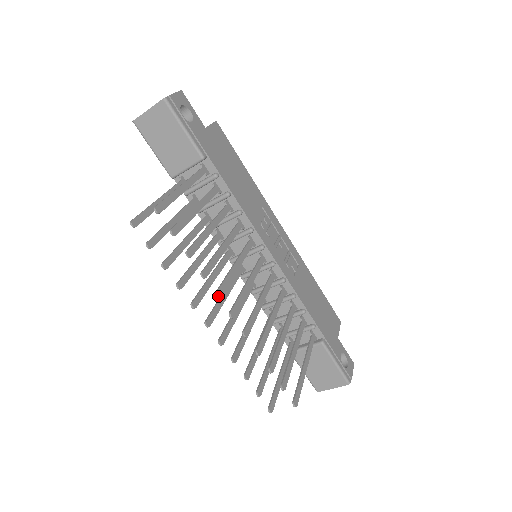
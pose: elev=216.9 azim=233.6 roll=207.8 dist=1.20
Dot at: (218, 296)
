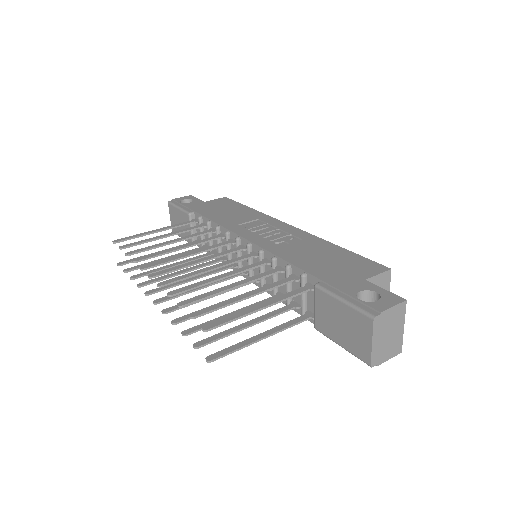
Dot at: (141, 268)
